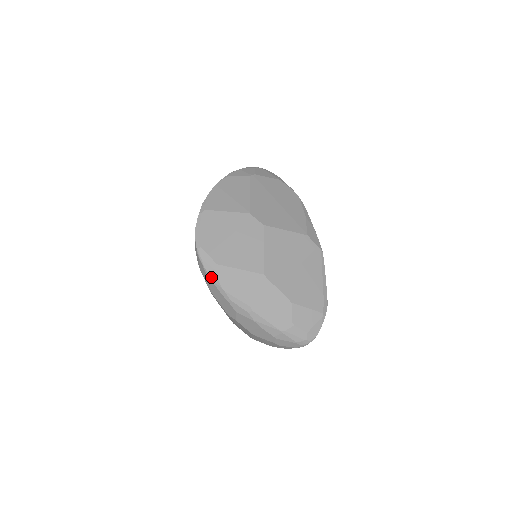
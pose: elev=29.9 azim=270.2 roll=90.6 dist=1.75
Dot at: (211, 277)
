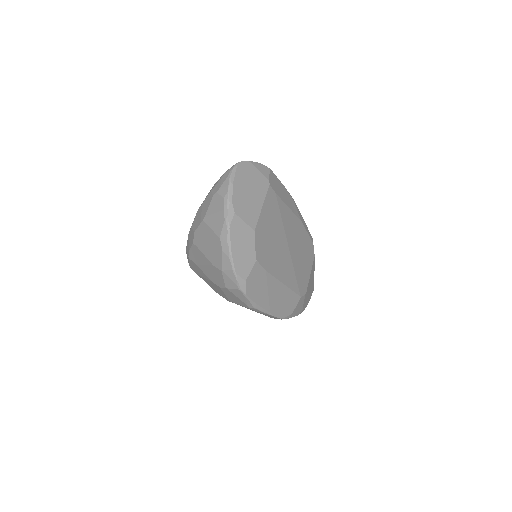
Dot at: occluded
